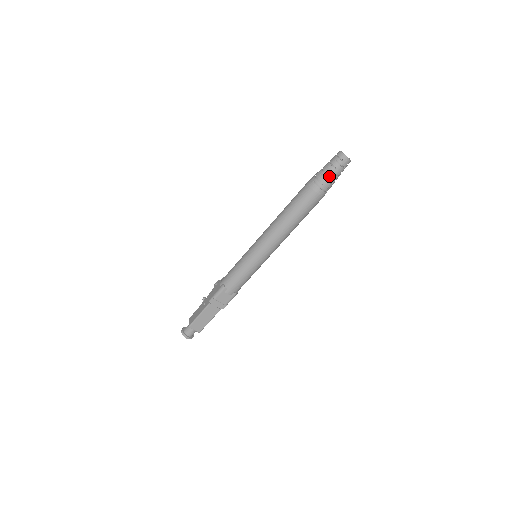
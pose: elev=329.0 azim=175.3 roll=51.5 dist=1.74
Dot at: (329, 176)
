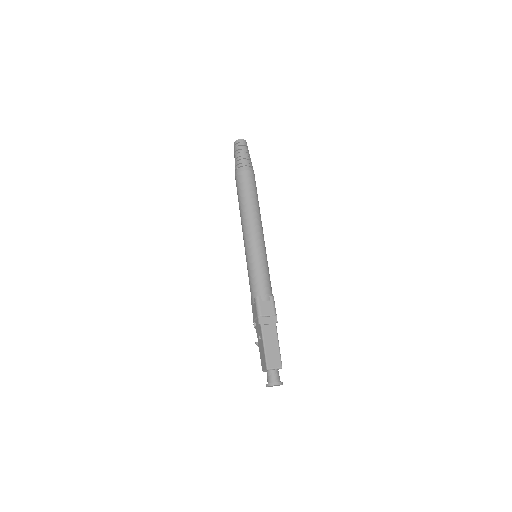
Dot at: (242, 156)
